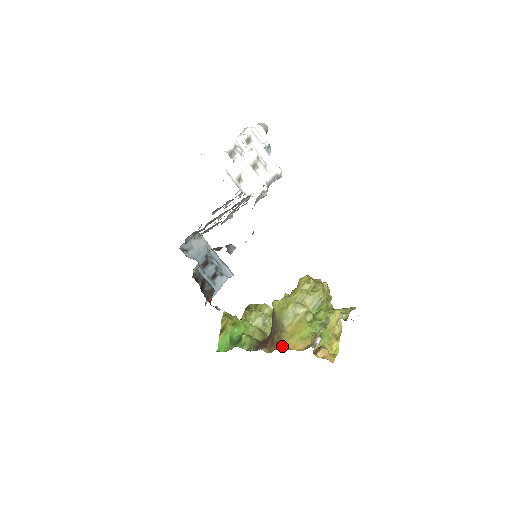
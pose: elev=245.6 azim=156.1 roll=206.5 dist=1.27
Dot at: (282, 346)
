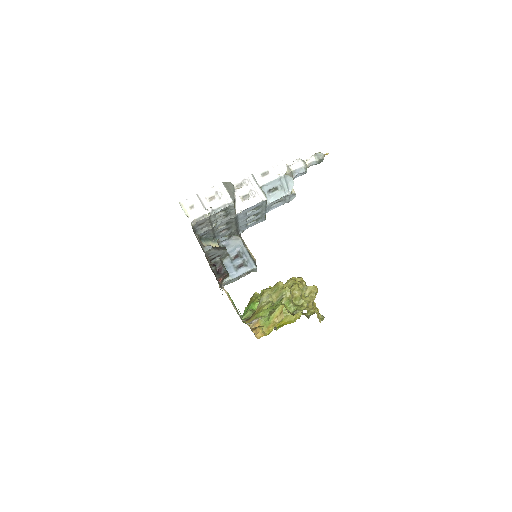
Dot at: (249, 320)
